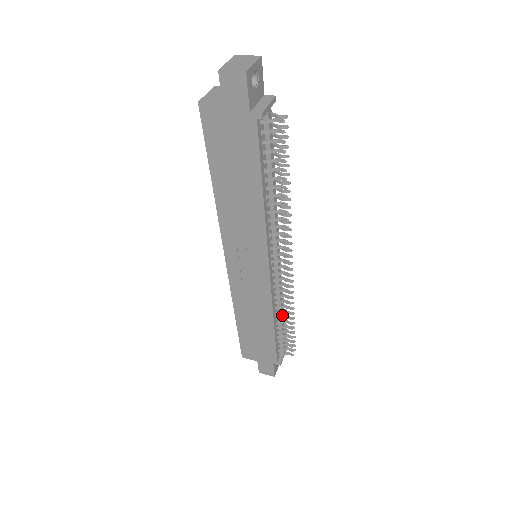
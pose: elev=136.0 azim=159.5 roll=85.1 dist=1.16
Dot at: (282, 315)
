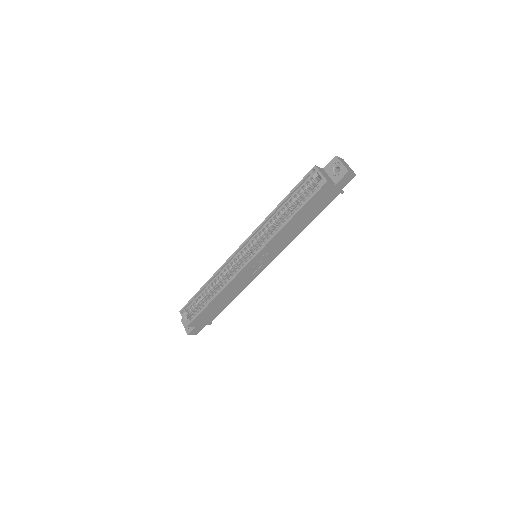
Dot at: occluded
